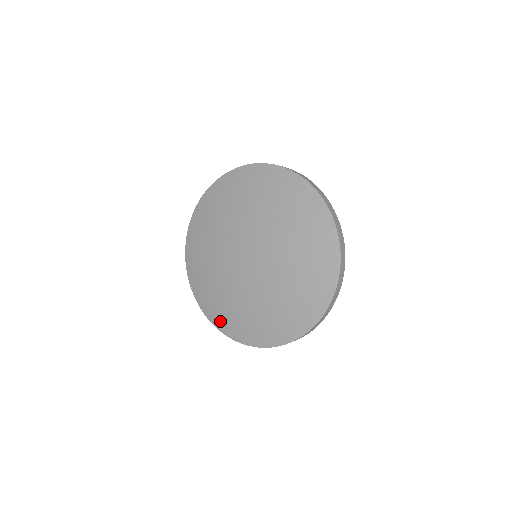
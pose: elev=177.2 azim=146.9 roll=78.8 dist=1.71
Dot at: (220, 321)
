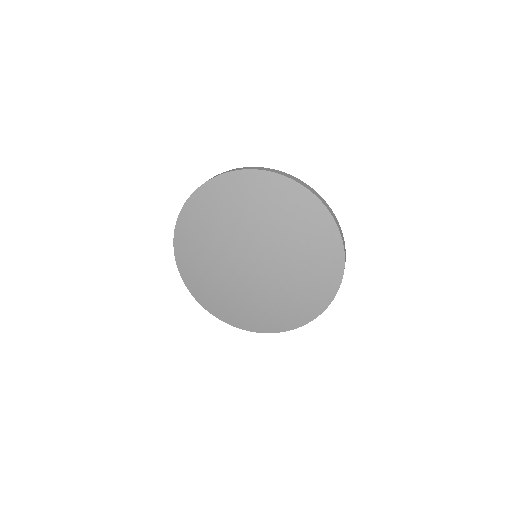
Dot at: (239, 321)
